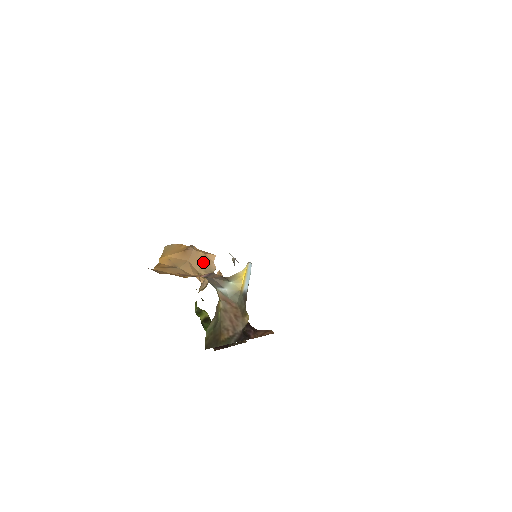
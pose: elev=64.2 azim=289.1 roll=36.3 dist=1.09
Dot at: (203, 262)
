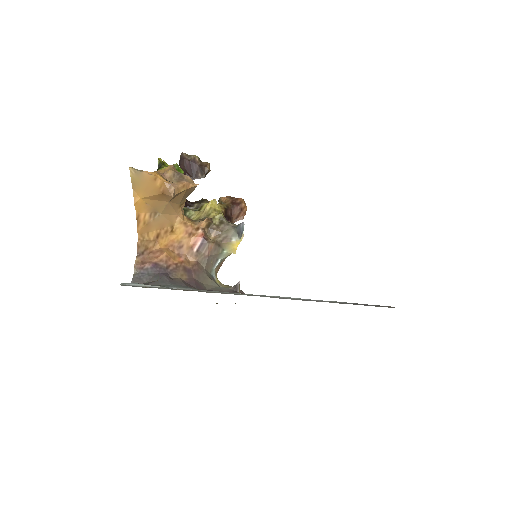
Dot at: (184, 195)
